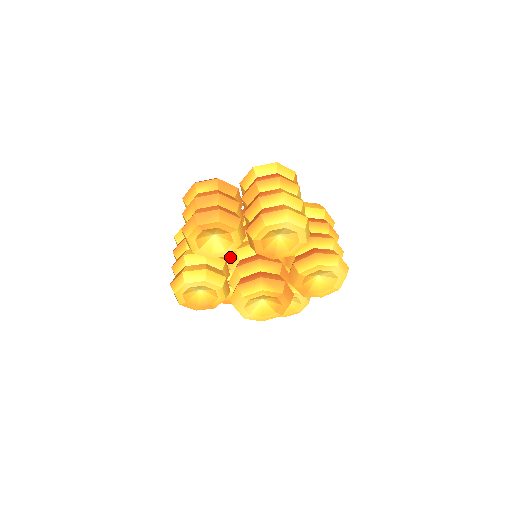
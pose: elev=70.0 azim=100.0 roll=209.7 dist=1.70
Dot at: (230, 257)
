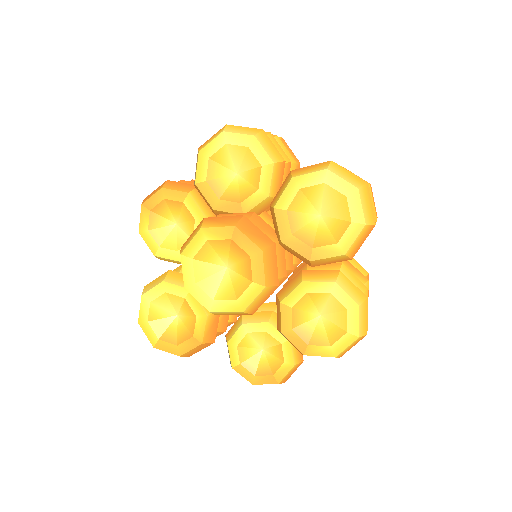
Dot at: occluded
